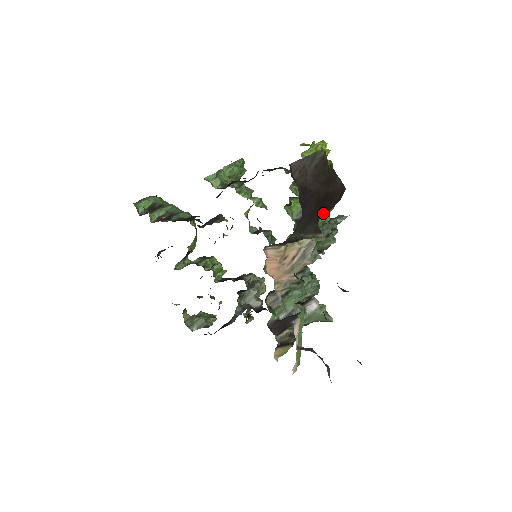
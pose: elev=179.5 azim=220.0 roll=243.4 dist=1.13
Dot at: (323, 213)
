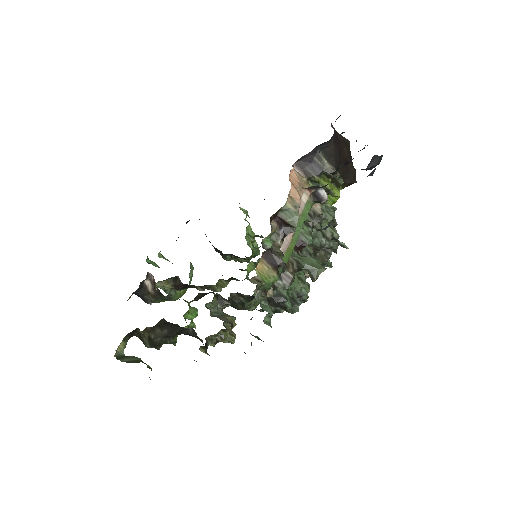
Dot at: (341, 173)
